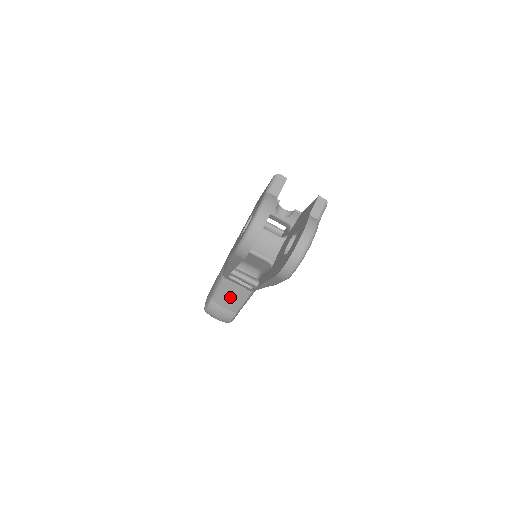
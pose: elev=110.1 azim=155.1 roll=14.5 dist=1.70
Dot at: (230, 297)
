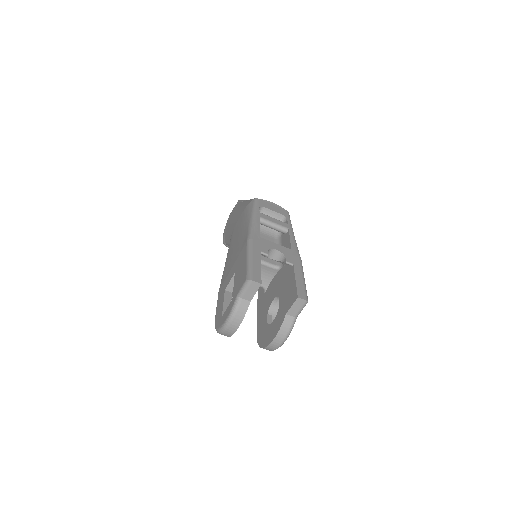
Dot at: occluded
